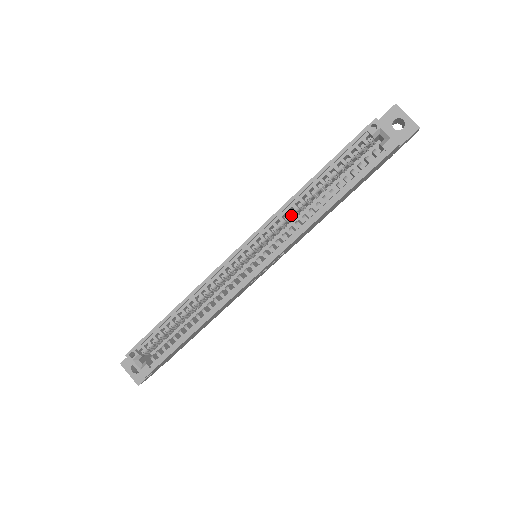
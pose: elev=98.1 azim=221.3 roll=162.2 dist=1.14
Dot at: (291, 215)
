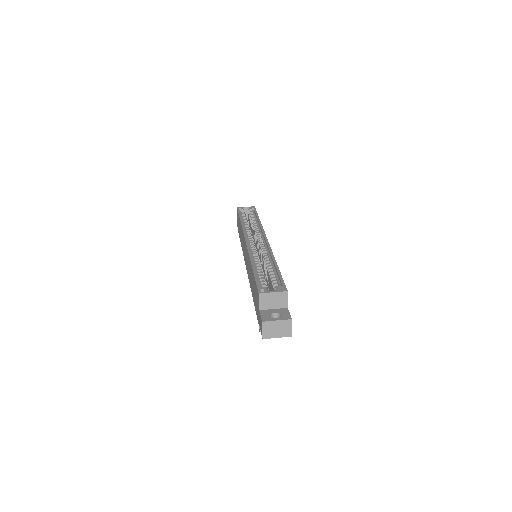
Dot at: (249, 230)
